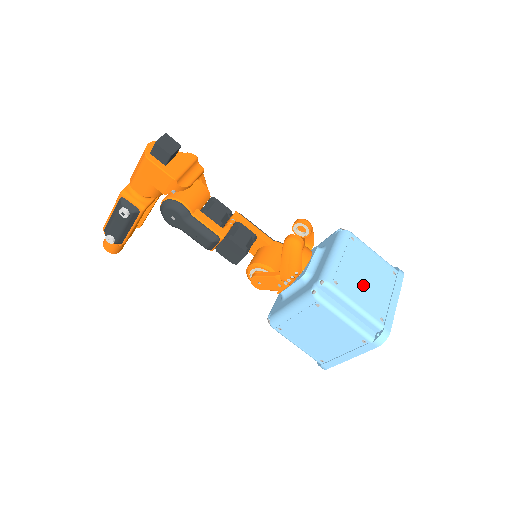
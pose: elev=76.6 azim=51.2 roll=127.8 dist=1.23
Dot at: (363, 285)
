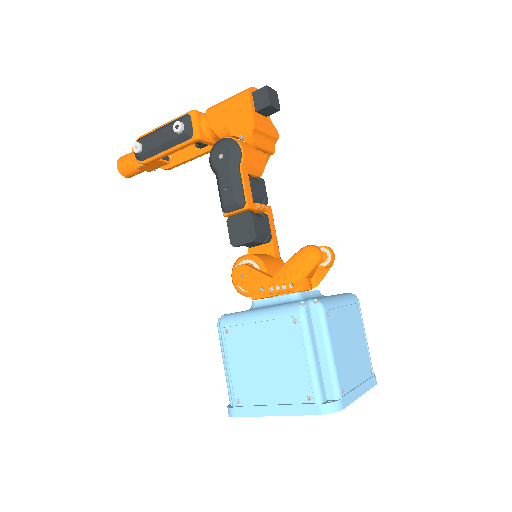
Dot at: (345, 346)
